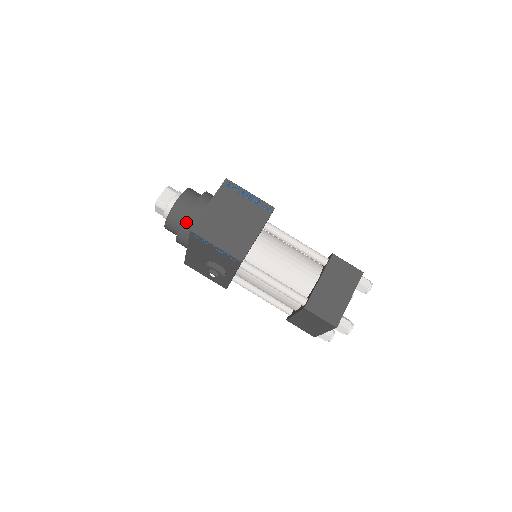
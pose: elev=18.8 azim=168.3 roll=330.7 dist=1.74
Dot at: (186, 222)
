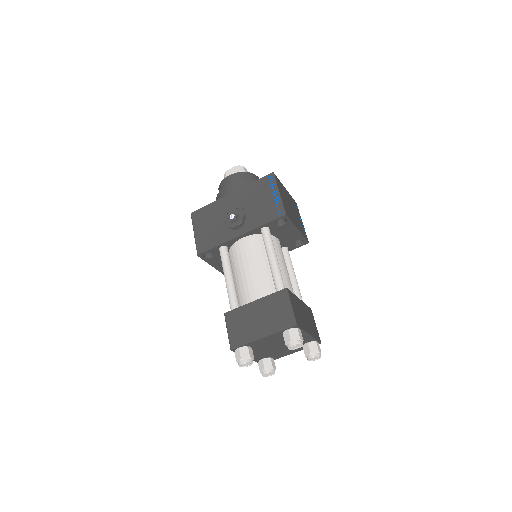
Dot at: occluded
